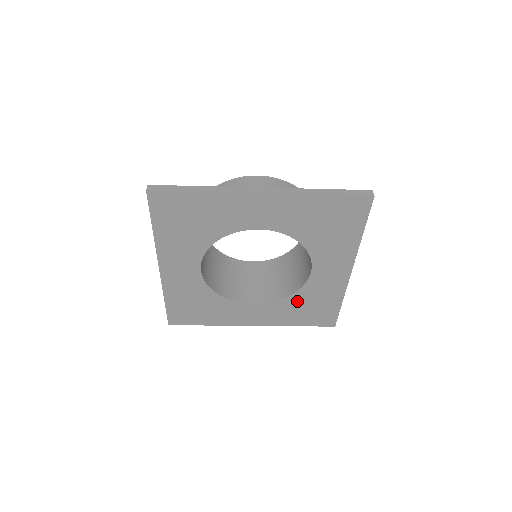
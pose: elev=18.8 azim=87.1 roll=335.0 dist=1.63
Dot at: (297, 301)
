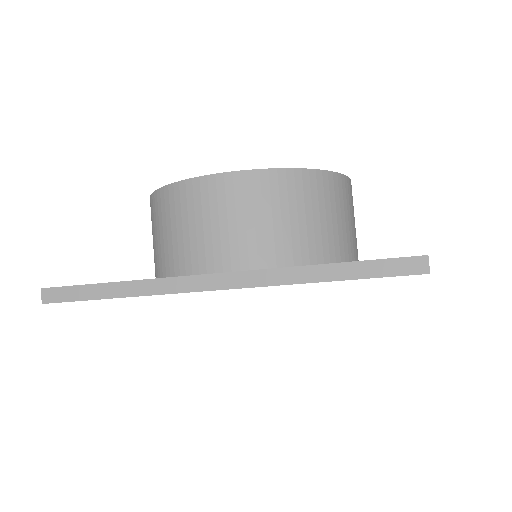
Dot at: occluded
